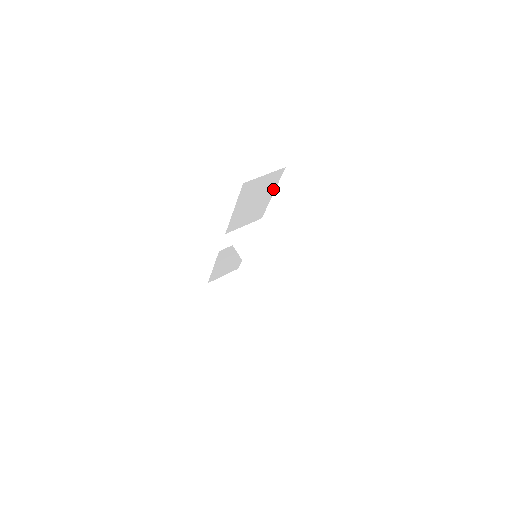
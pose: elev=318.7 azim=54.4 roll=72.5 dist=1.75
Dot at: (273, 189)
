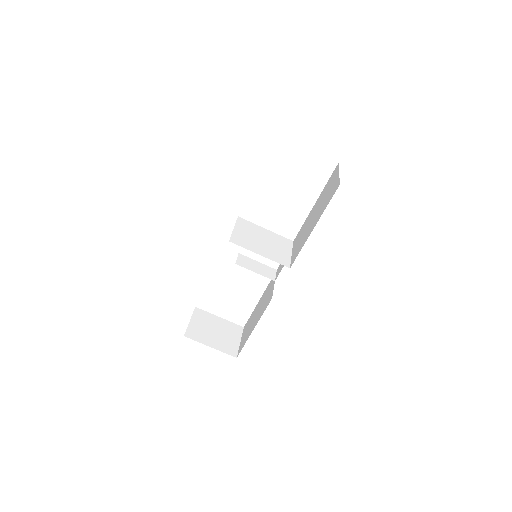
Dot at: occluded
